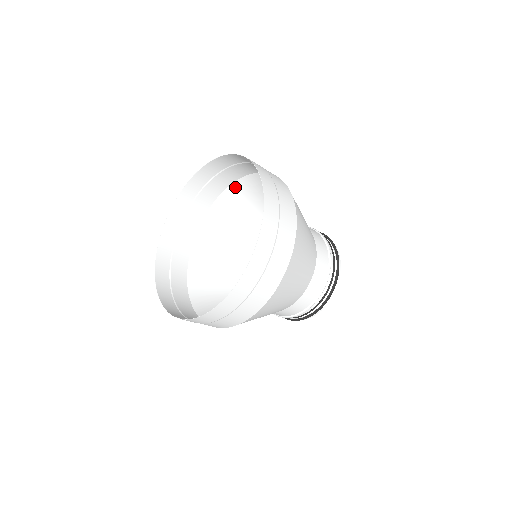
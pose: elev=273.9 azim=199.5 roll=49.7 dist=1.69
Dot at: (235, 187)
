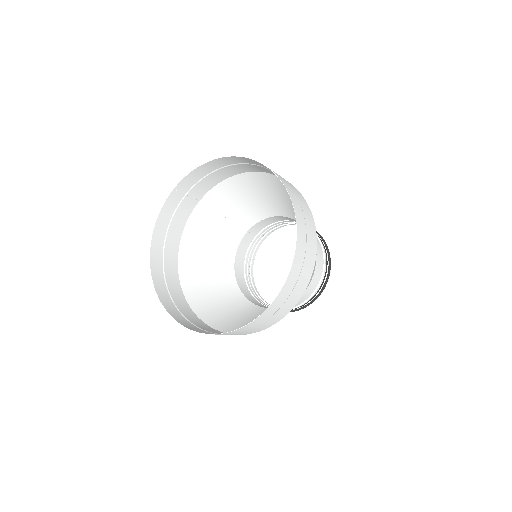
Dot at: (260, 175)
